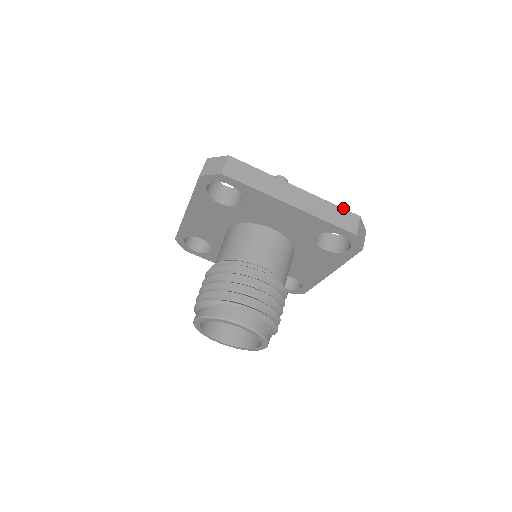
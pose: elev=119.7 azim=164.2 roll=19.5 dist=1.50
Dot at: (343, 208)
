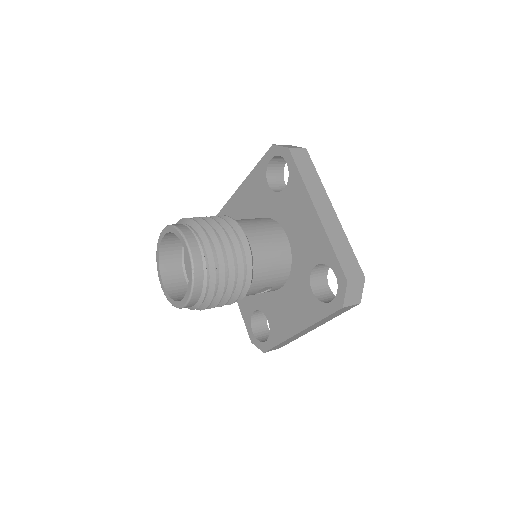
Dot at: occluded
